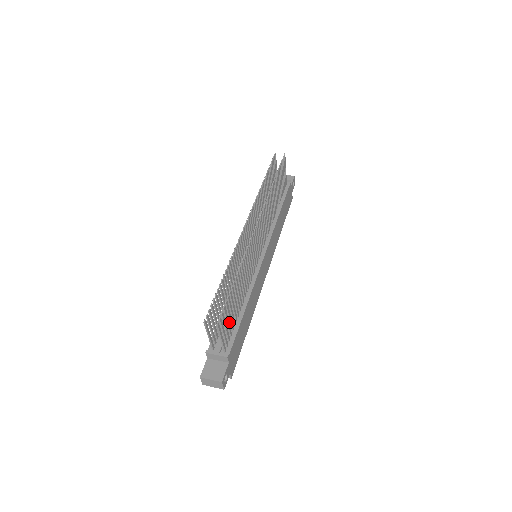
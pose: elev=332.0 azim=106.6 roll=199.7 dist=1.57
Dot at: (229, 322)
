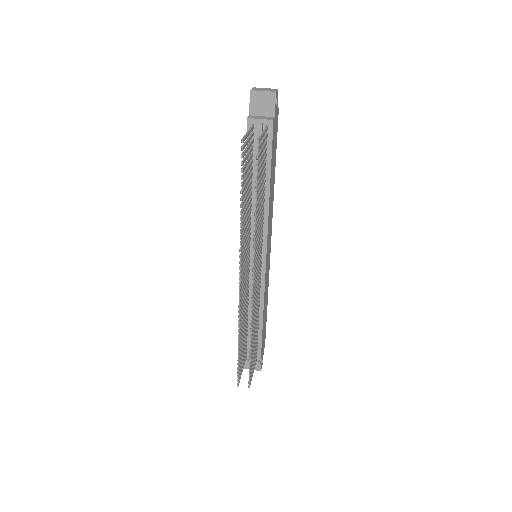
Dot at: (254, 351)
